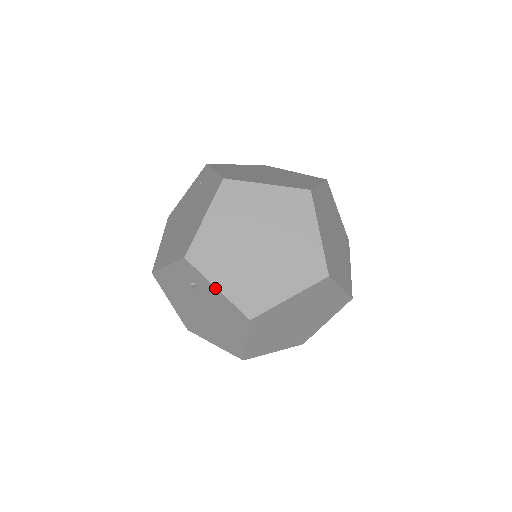
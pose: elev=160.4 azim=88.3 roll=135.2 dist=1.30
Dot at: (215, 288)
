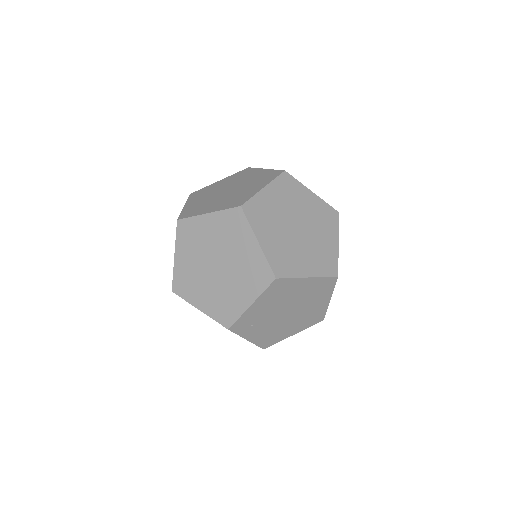
Dot at: occluded
